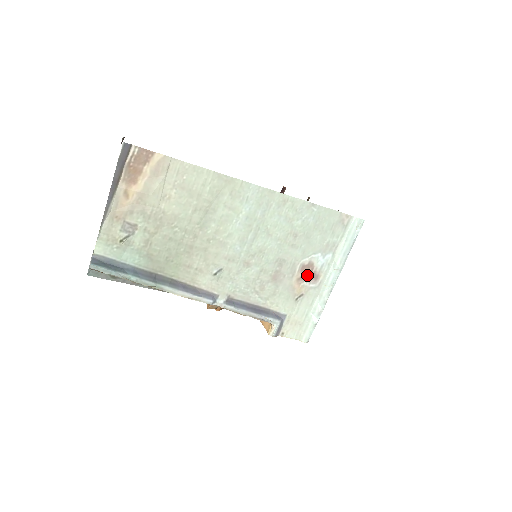
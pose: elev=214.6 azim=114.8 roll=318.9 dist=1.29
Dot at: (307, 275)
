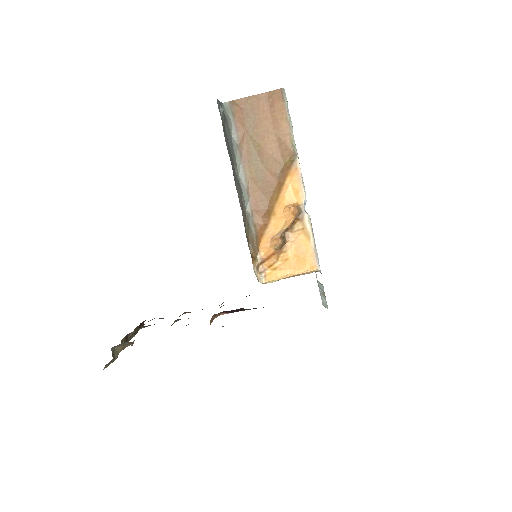
Dot at: occluded
